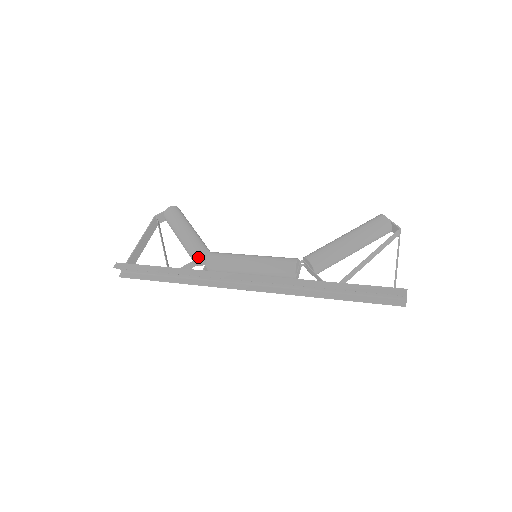
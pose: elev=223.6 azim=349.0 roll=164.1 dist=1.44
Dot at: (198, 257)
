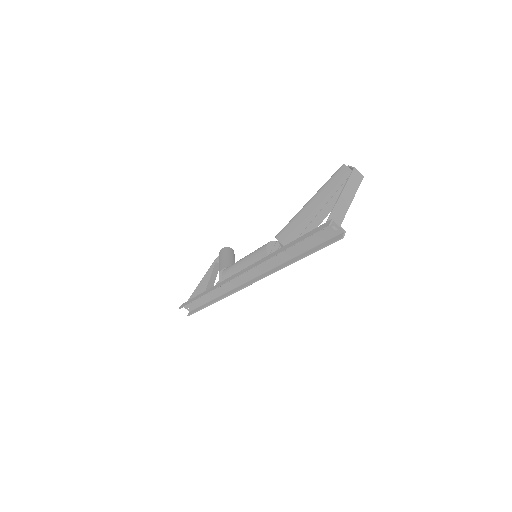
Dot at: occluded
